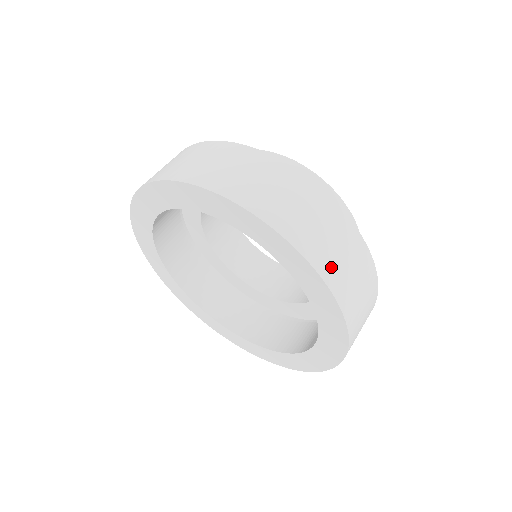
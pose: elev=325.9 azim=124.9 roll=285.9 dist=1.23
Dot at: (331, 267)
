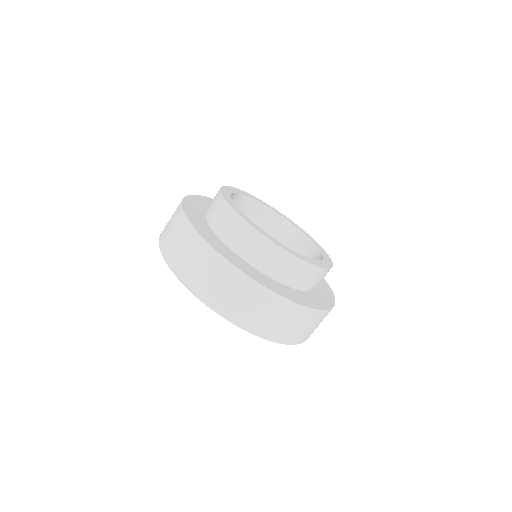
Dot at: (209, 294)
